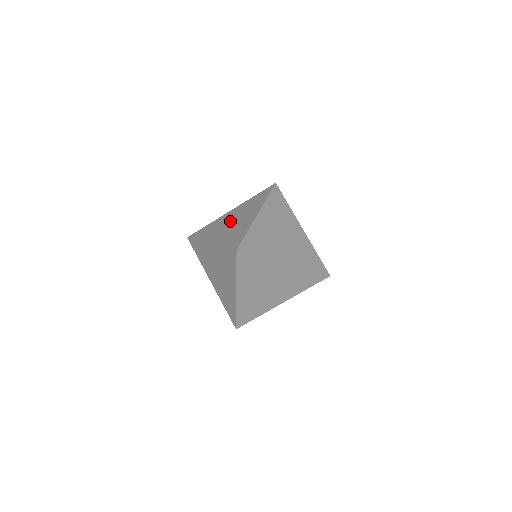
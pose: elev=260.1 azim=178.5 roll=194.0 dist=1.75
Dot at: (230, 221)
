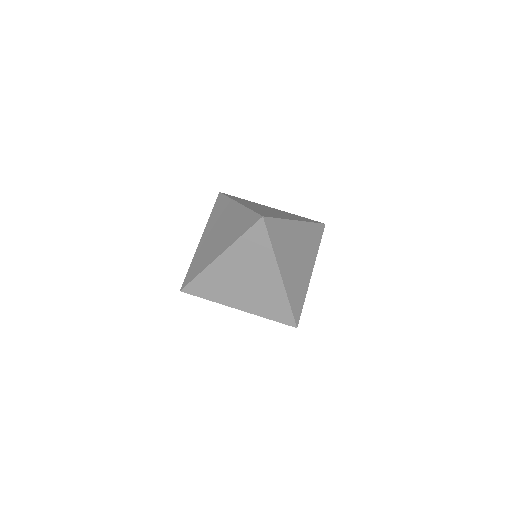
Dot at: (215, 235)
